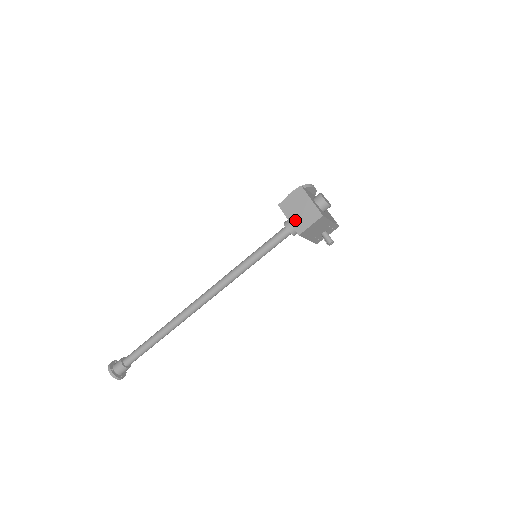
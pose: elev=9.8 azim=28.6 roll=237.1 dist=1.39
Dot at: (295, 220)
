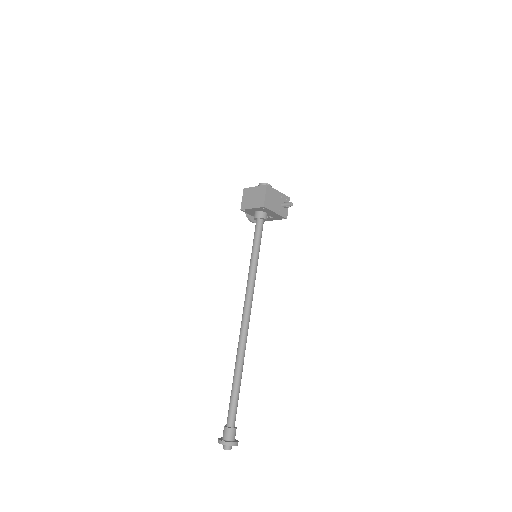
Dot at: (255, 204)
